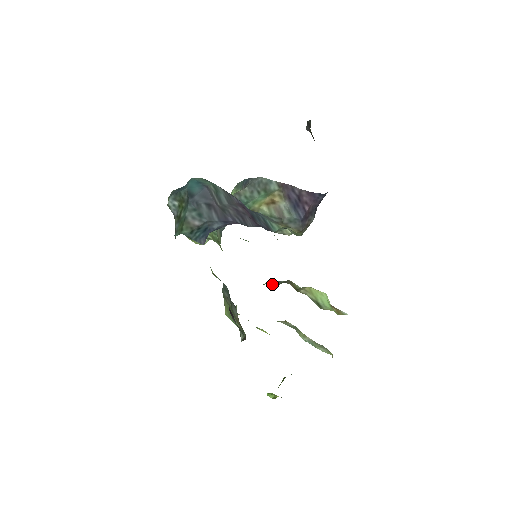
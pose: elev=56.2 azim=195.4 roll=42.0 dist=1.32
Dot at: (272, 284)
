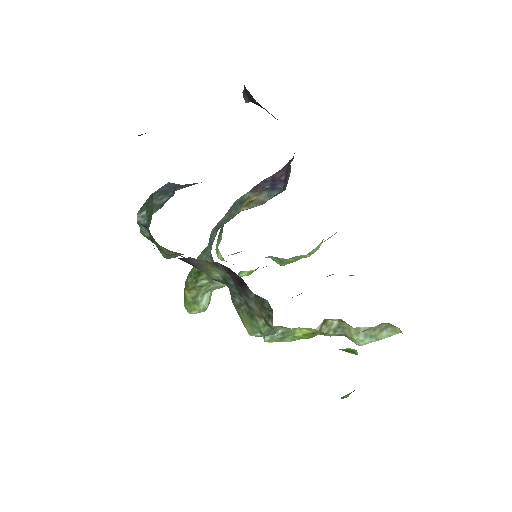
Dot at: occluded
